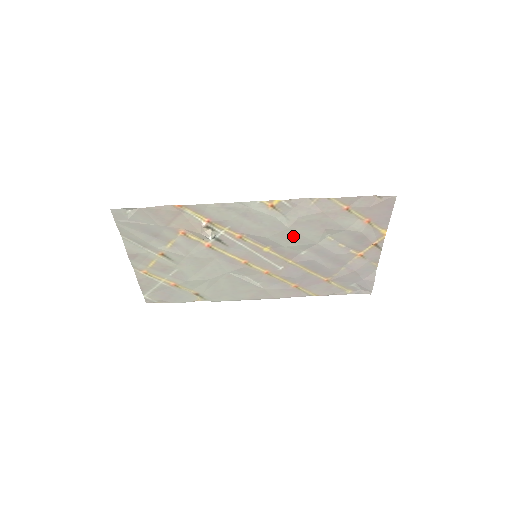
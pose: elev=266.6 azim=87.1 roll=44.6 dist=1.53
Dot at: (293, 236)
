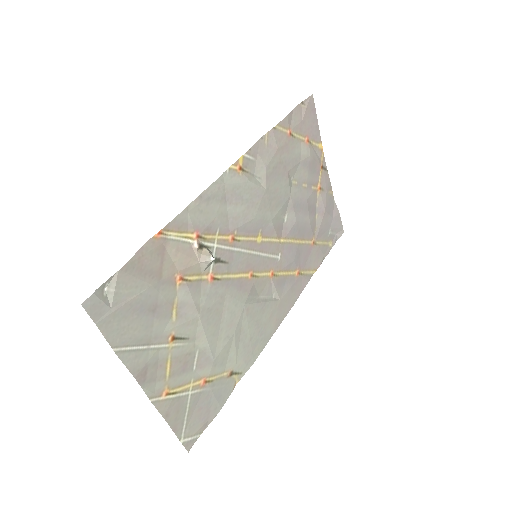
Dot at: (272, 199)
